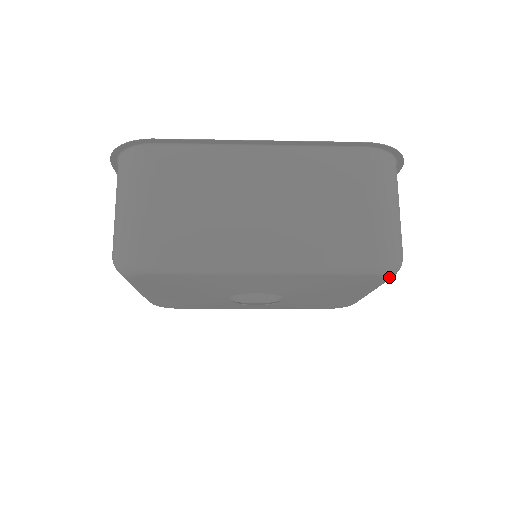
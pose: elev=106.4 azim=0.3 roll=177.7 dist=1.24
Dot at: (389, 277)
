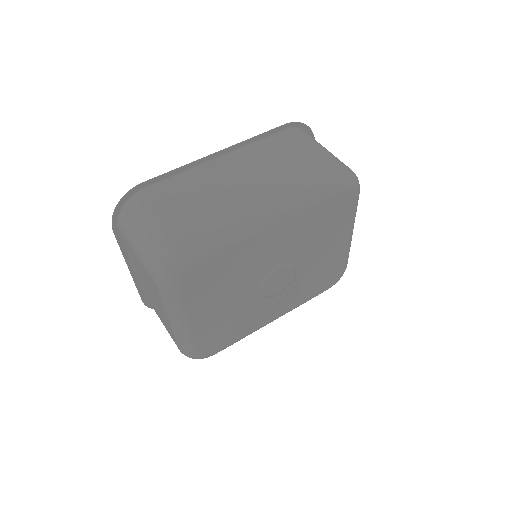
Dot at: (357, 193)
